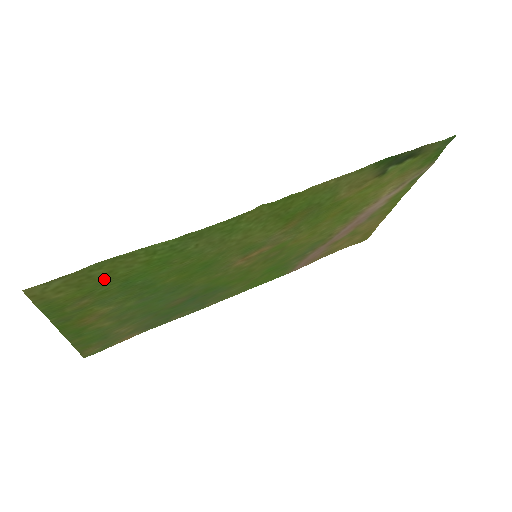
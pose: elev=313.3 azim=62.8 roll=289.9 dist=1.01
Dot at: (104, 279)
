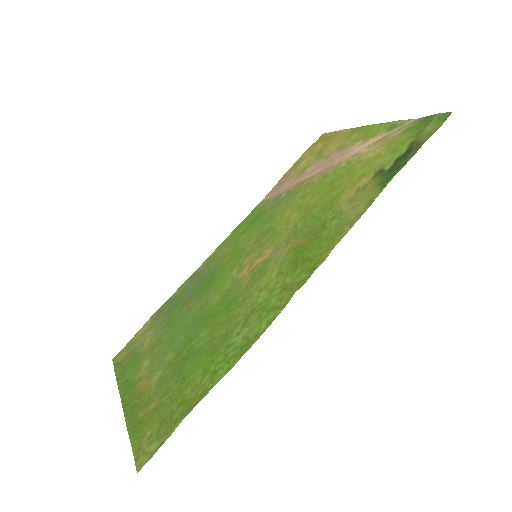
Dot at: (176, 402)
